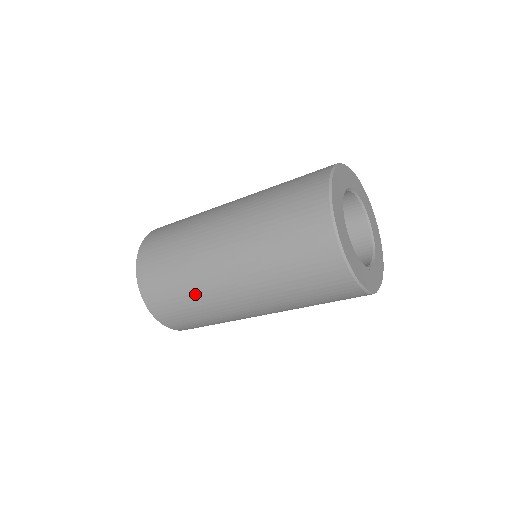
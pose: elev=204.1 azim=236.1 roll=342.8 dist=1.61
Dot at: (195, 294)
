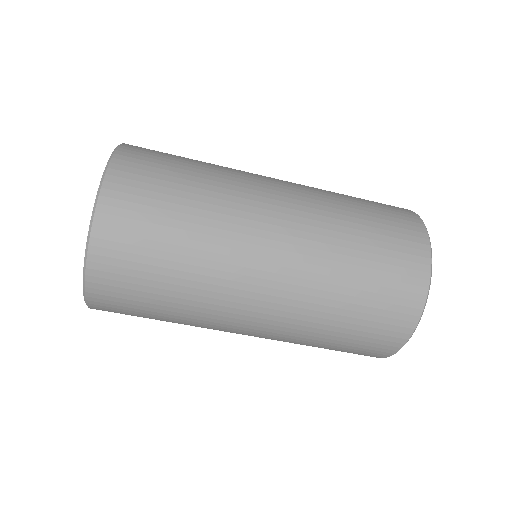
Dot at: (202, 252)
